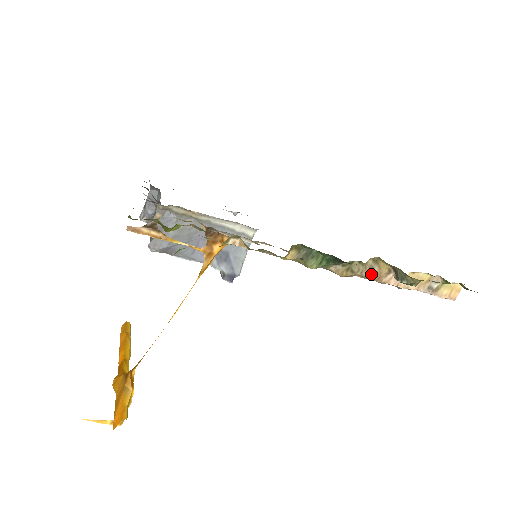
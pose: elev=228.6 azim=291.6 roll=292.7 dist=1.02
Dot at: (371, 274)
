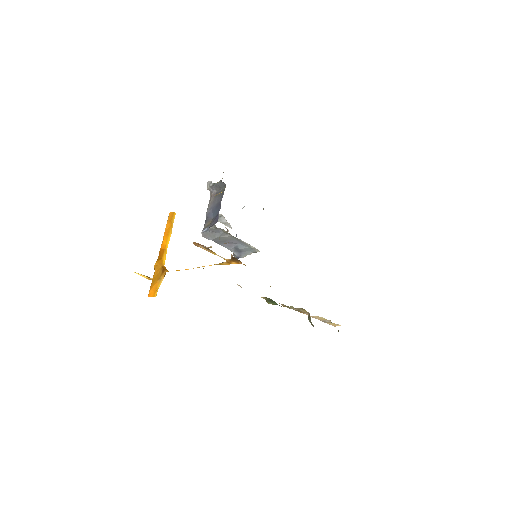
Dot at: (298, 310)
